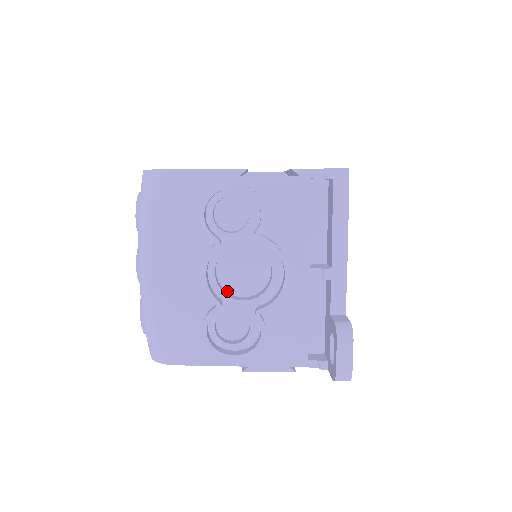
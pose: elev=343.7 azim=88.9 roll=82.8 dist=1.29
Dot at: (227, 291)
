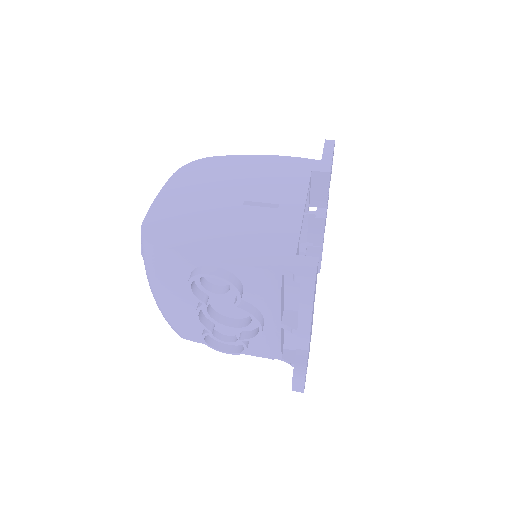
Dot at: (220, 314)
